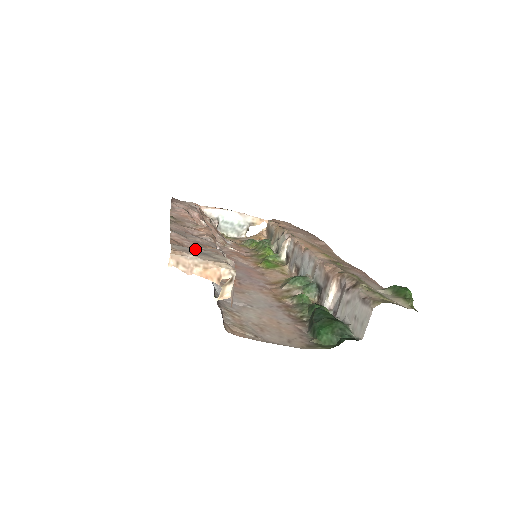
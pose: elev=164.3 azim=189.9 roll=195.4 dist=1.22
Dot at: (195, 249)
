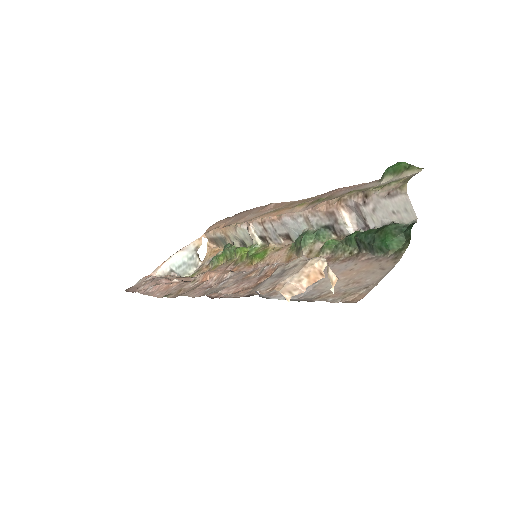
Dot at: (270, 277)
